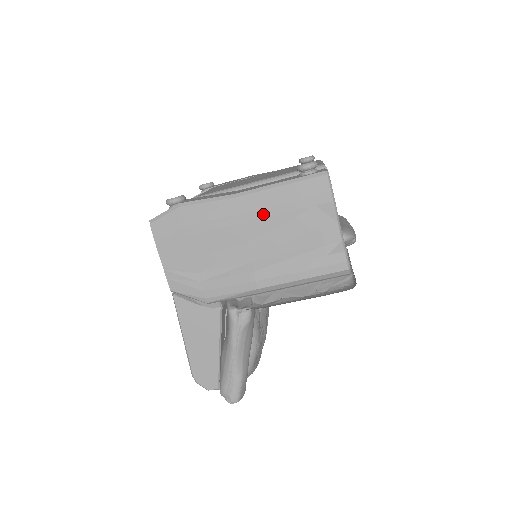
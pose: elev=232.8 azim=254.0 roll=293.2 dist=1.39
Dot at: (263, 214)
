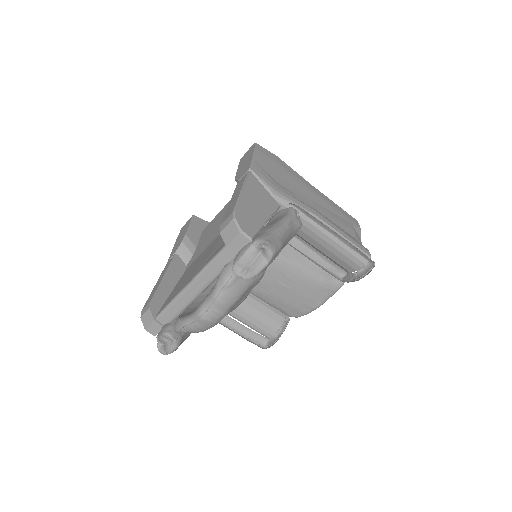
Dot at: (324, 200)
